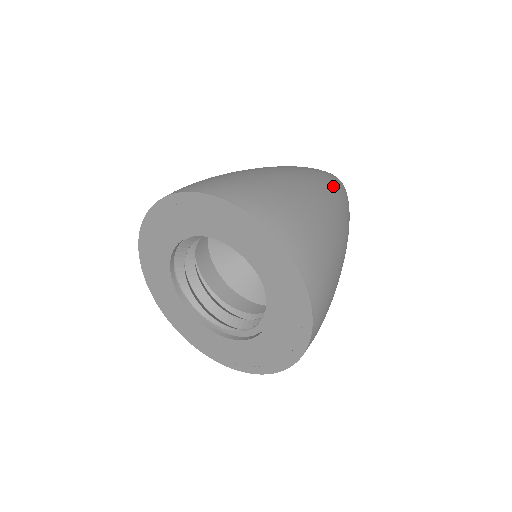
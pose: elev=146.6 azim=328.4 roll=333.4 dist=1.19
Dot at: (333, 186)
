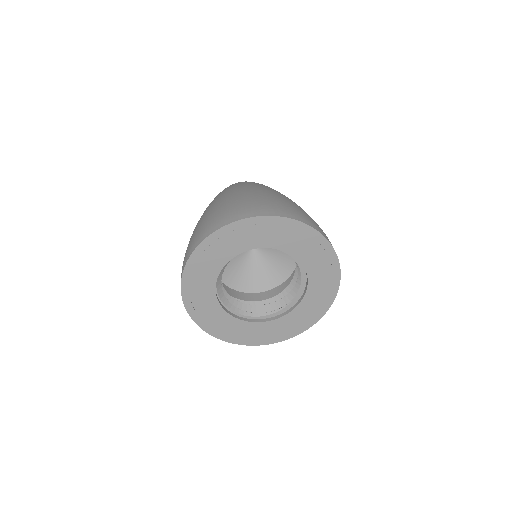
Dot at: occluded
